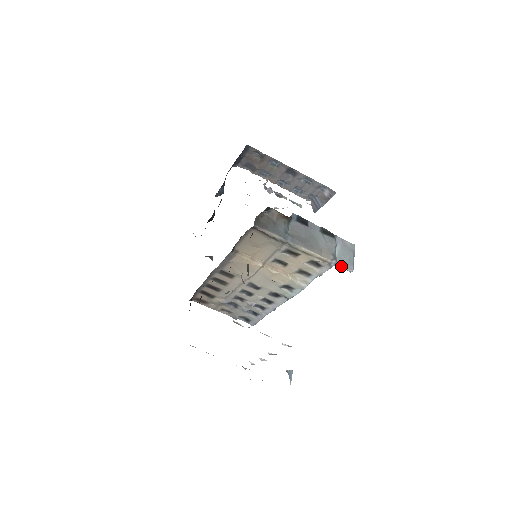
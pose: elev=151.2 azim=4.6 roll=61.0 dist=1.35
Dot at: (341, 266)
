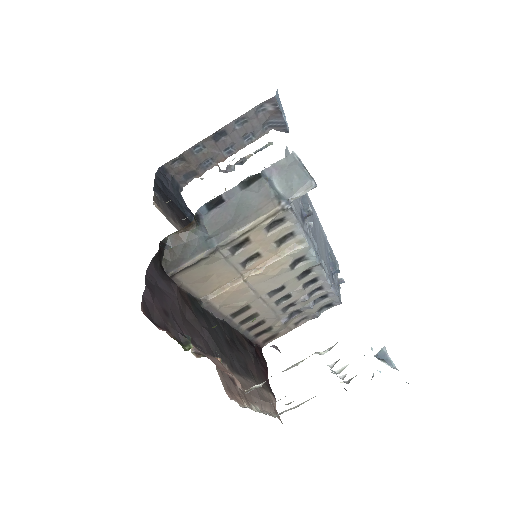
Dot at: (297, 196)
